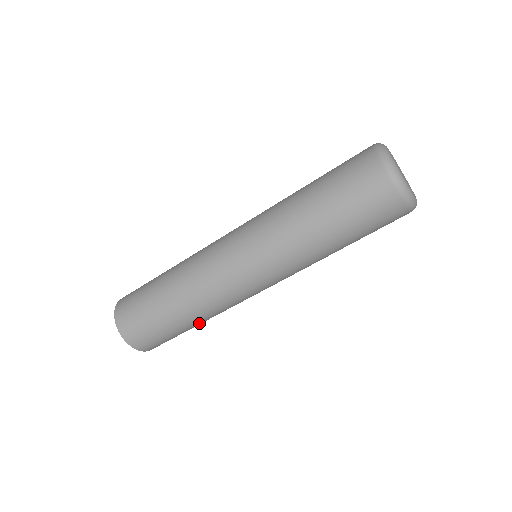
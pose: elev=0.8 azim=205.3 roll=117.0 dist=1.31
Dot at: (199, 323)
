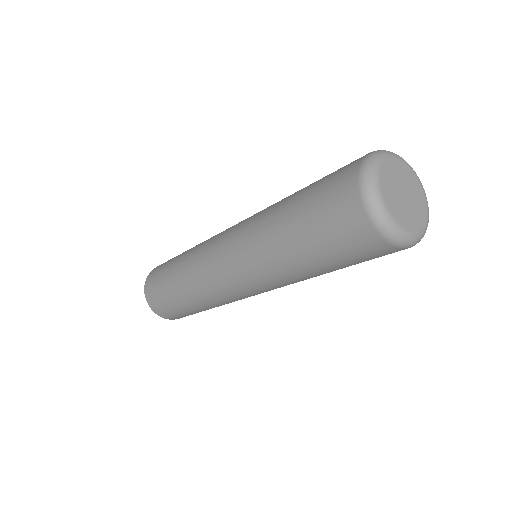
Dot at: occluded
